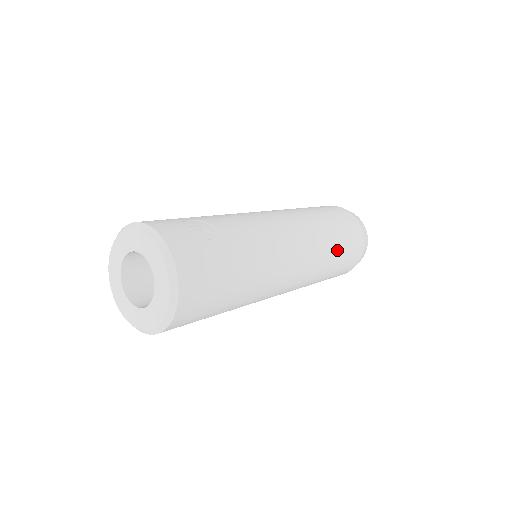
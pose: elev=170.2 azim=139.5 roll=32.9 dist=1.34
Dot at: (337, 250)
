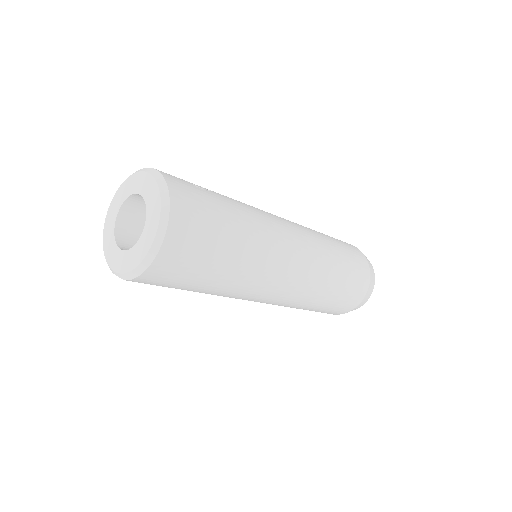
Dot at: (340, 258)
